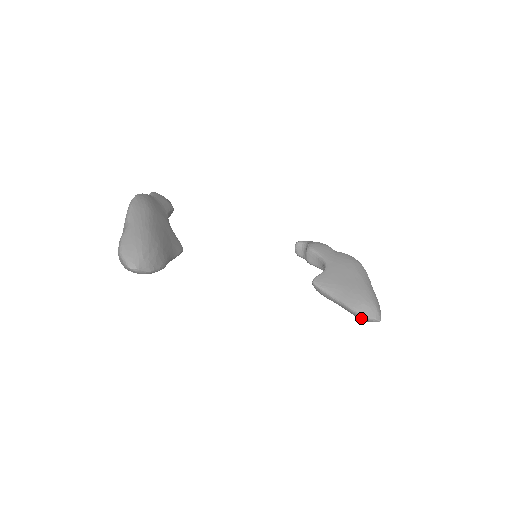
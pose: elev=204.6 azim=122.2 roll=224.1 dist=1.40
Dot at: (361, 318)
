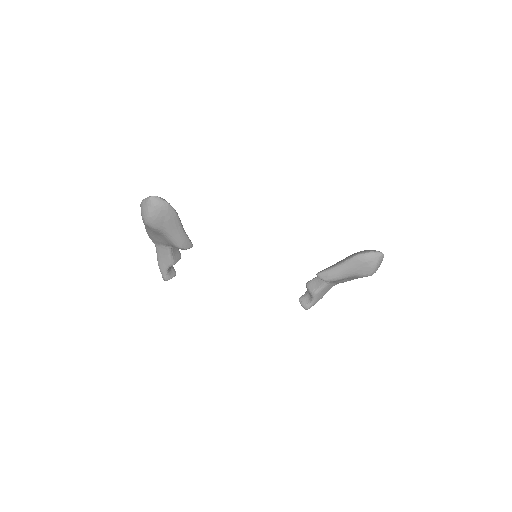
Dot at: (366, 258)
